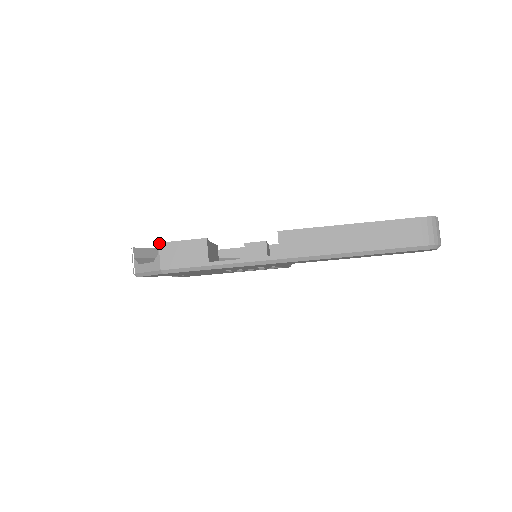
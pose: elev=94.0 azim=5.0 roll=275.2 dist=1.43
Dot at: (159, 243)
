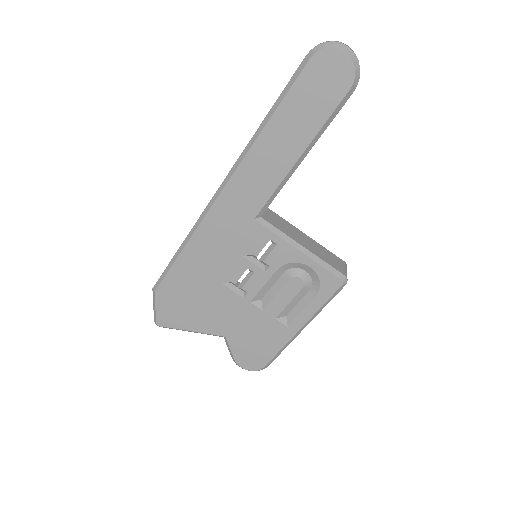
Dot at: occluded
